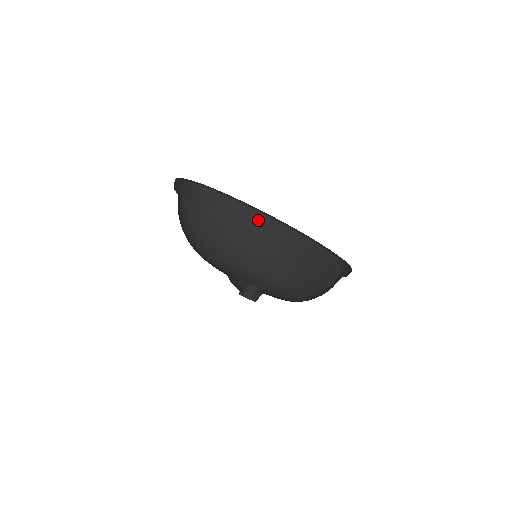
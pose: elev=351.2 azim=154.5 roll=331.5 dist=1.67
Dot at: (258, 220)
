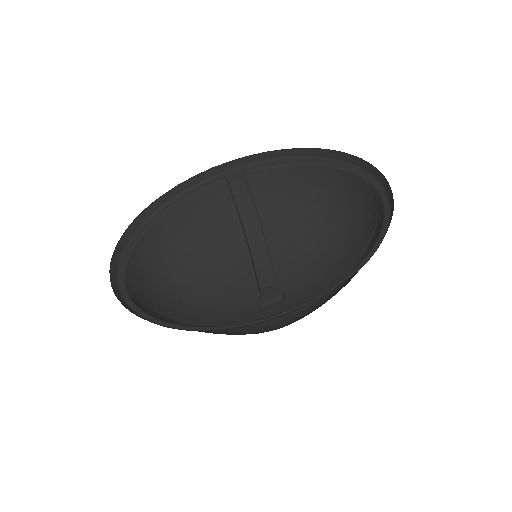
Dot at: (201, 320)
